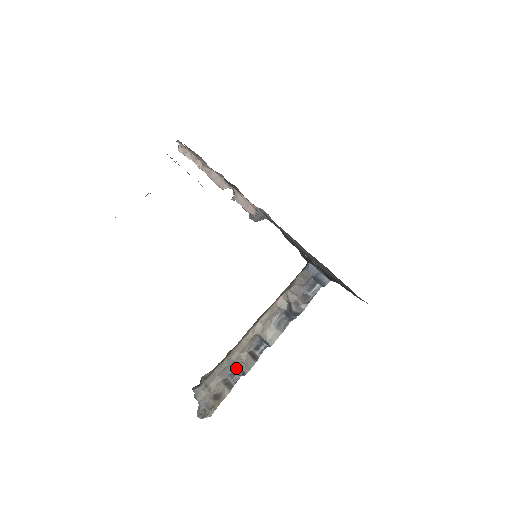
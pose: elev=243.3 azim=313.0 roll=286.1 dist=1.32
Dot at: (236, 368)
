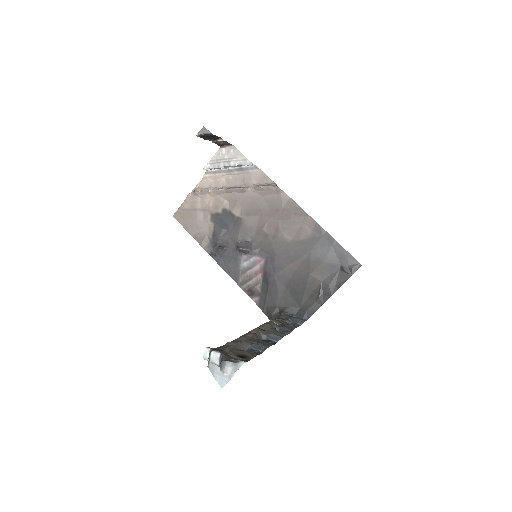
Dot at: (252, 348)
